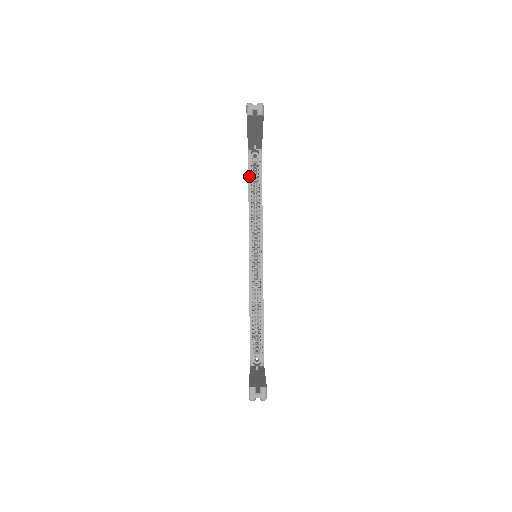
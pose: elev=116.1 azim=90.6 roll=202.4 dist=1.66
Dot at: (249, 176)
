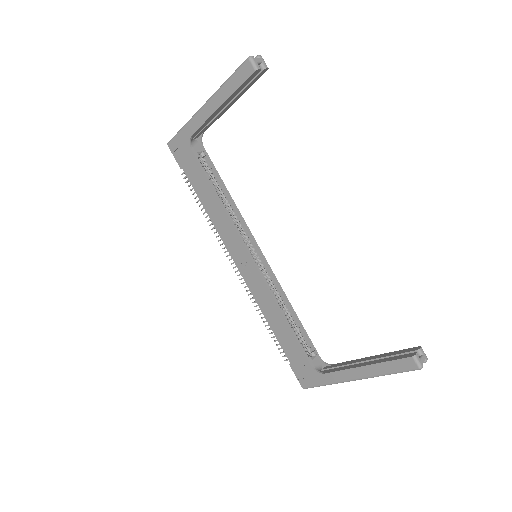
Dot at: (204, 170)
